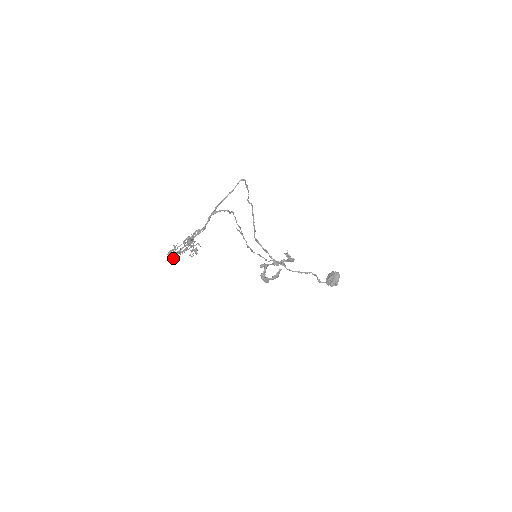
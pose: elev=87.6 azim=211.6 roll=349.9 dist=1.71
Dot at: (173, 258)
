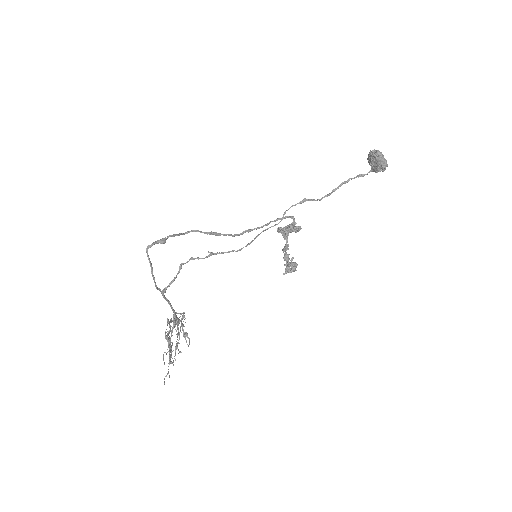
Dot at: occluded
